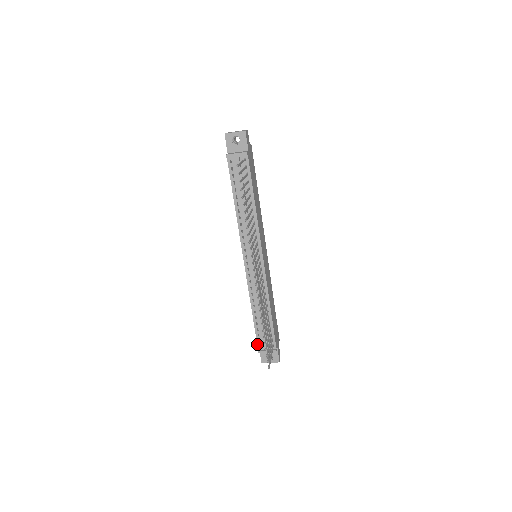
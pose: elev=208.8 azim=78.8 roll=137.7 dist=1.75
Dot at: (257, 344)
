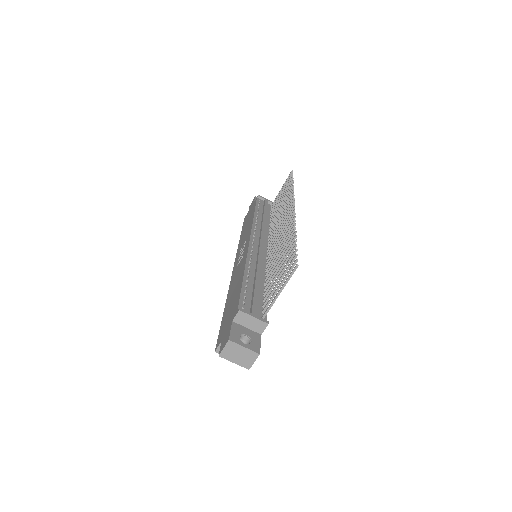
Dot at: (238, 304)
